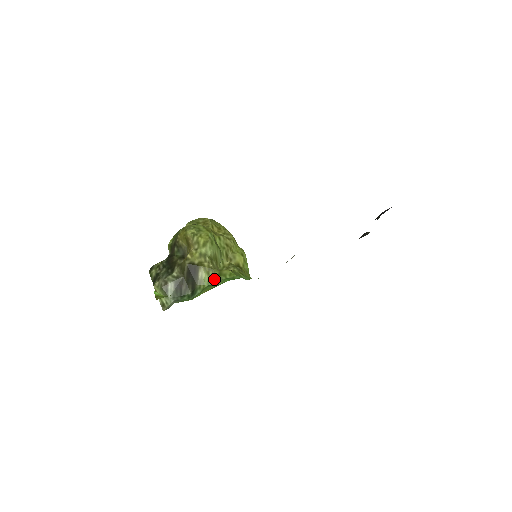
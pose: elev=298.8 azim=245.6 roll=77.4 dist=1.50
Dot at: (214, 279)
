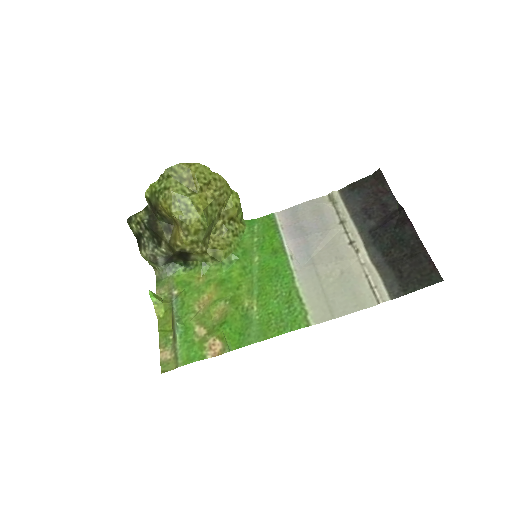
Dot at: (208, 258)
